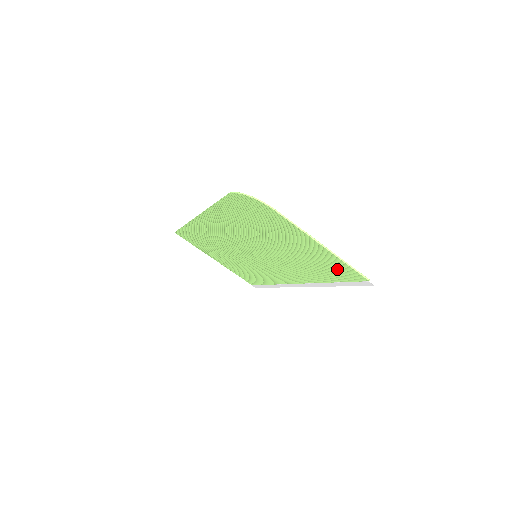
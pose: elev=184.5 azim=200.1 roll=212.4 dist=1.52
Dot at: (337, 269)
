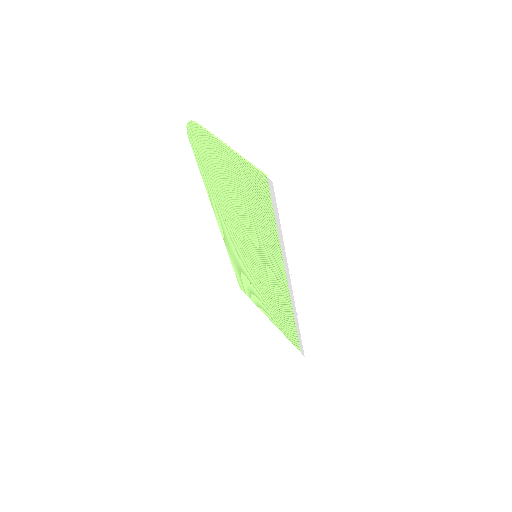
Dot at: (257, 187)
